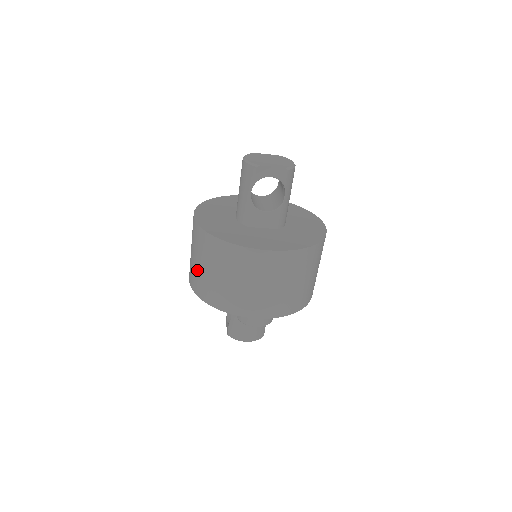
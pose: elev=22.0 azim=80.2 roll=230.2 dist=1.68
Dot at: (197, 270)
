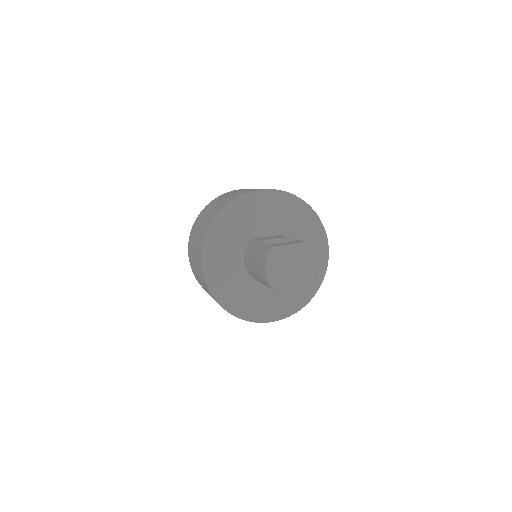
Dot at: (202, 286)
